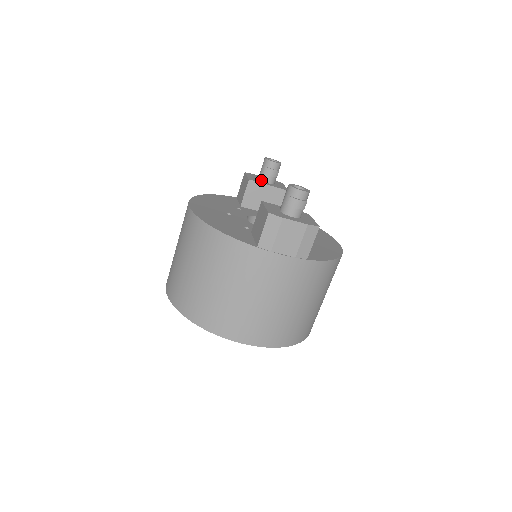
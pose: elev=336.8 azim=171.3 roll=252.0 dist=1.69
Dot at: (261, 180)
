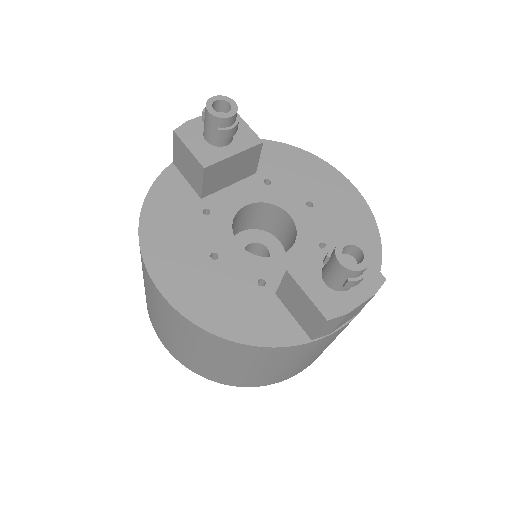
Dot at: (214, 145)
